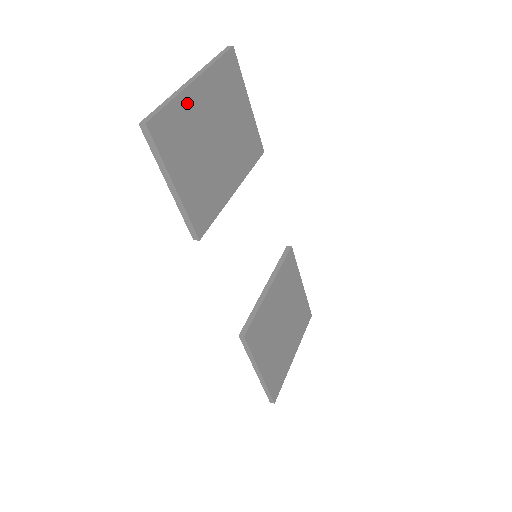
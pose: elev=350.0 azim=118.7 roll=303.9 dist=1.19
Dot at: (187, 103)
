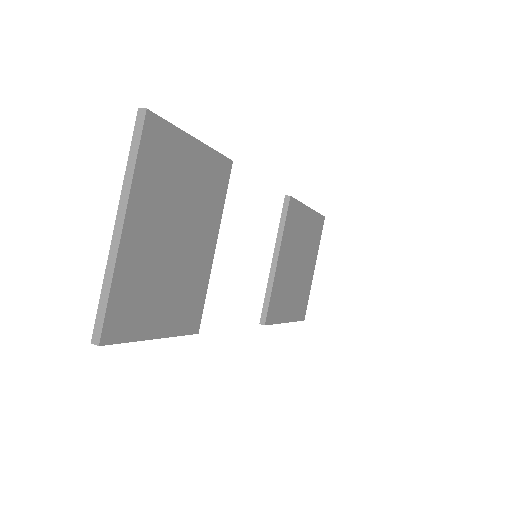
Dot at: (127, 261)
